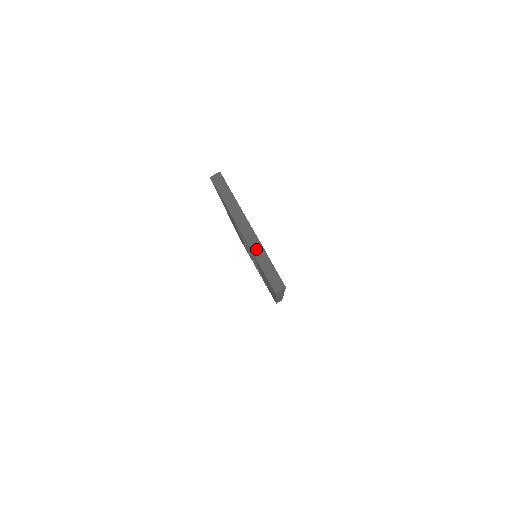
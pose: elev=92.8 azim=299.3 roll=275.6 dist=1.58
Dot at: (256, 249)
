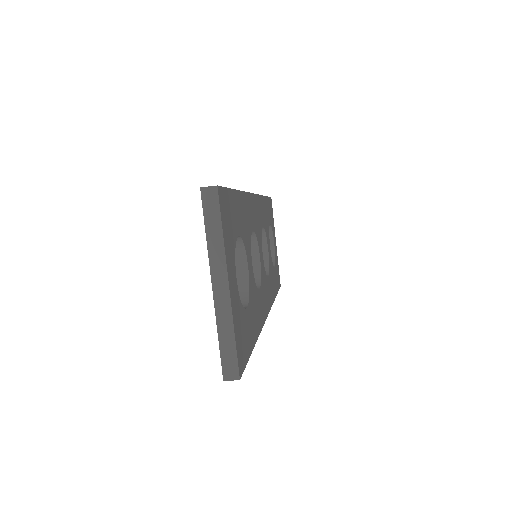
Dot at: (222, 315)
